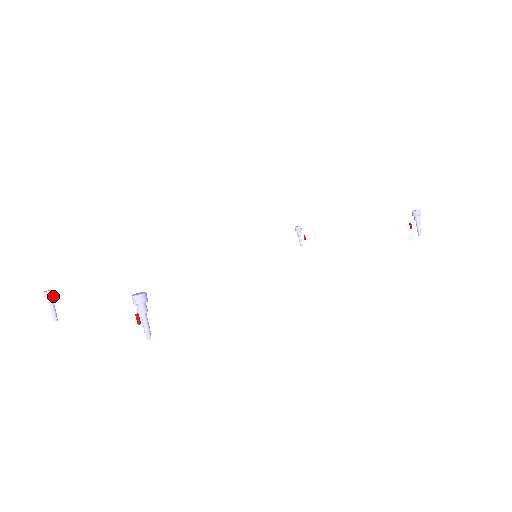
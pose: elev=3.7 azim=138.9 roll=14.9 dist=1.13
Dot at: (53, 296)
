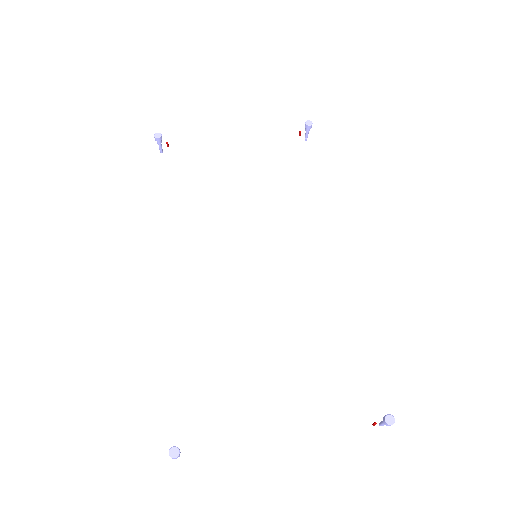
Dot at: (177, 450)
